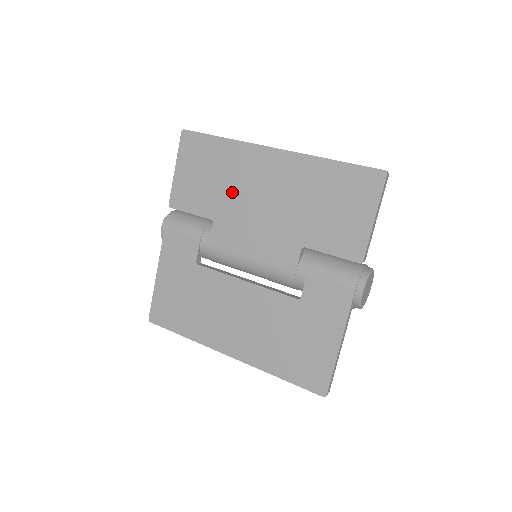
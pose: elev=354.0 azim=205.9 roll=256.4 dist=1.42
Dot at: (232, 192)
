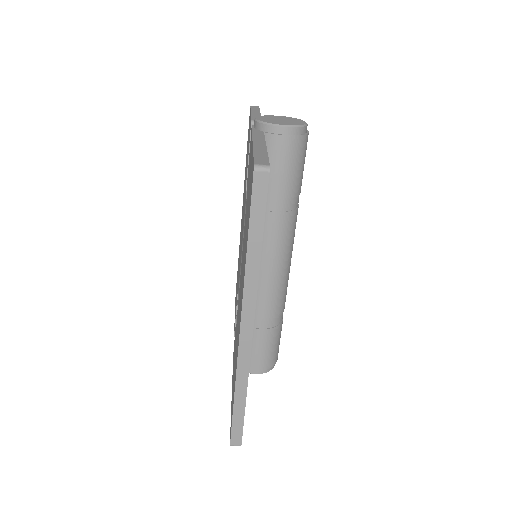
Dot at: occluded
